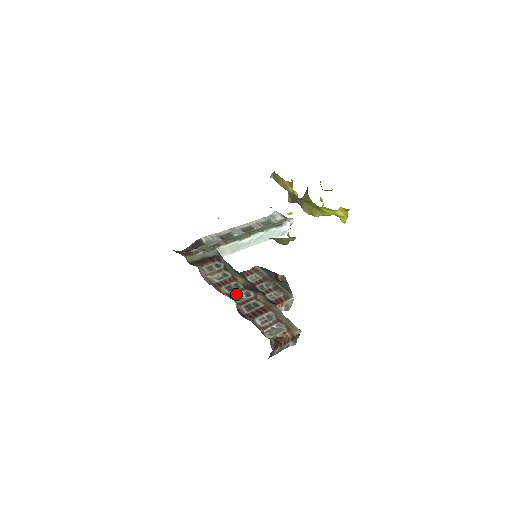
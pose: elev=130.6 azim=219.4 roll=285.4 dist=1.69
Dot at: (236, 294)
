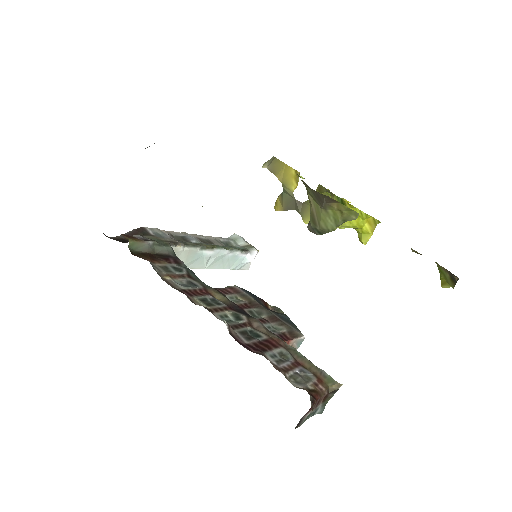
Dot at: (219, 312)
